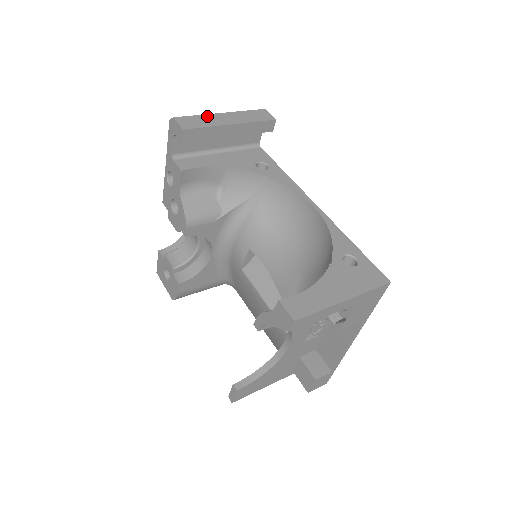
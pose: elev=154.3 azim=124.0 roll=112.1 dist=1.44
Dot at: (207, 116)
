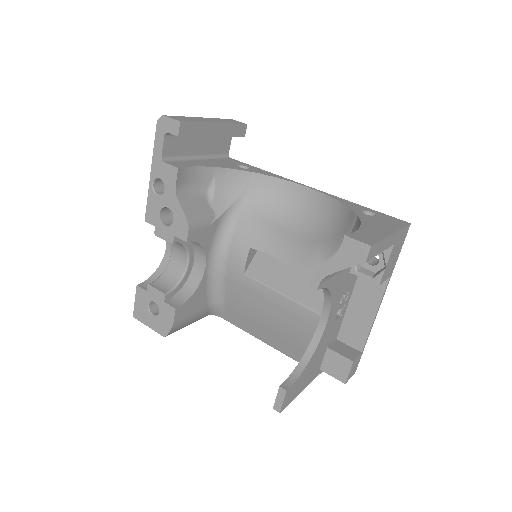
Dot at: (191, 117)
